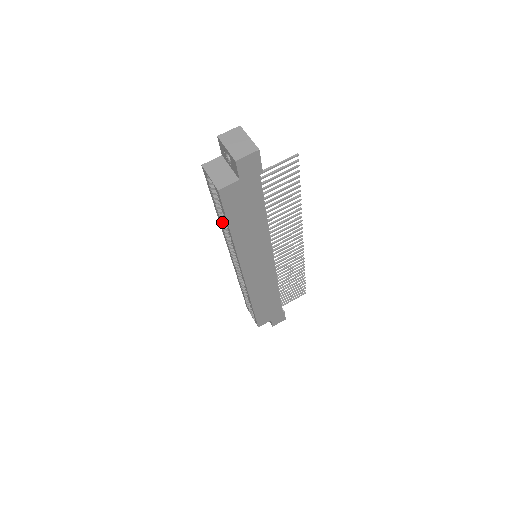
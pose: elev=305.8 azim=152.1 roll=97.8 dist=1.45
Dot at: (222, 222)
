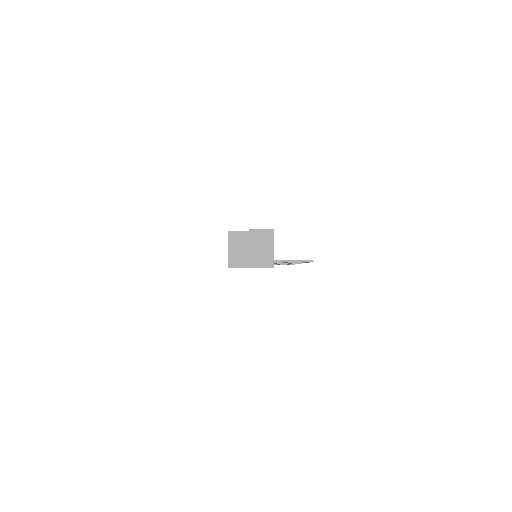
Dot at: occluded
